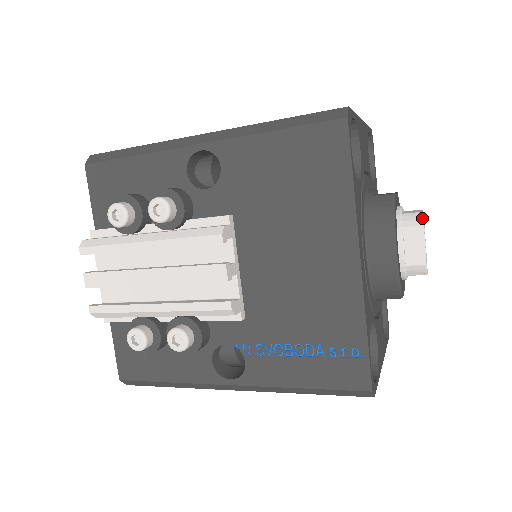
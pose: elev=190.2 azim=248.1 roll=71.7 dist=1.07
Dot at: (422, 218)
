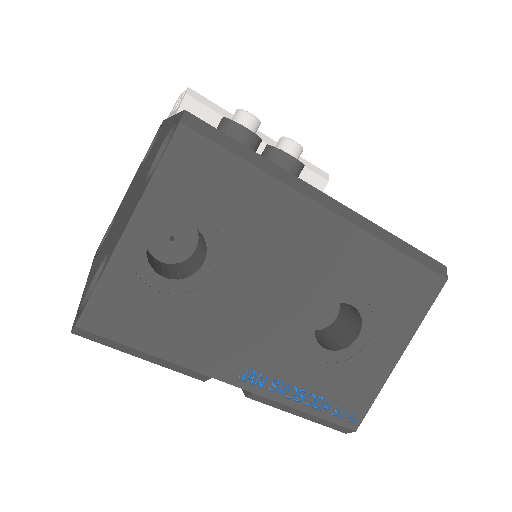
Dot at: occluded
